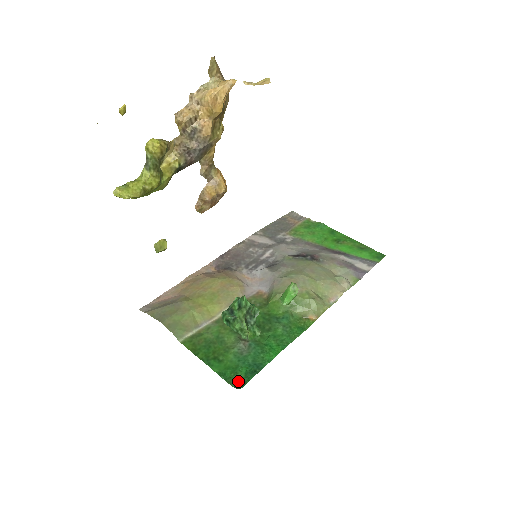
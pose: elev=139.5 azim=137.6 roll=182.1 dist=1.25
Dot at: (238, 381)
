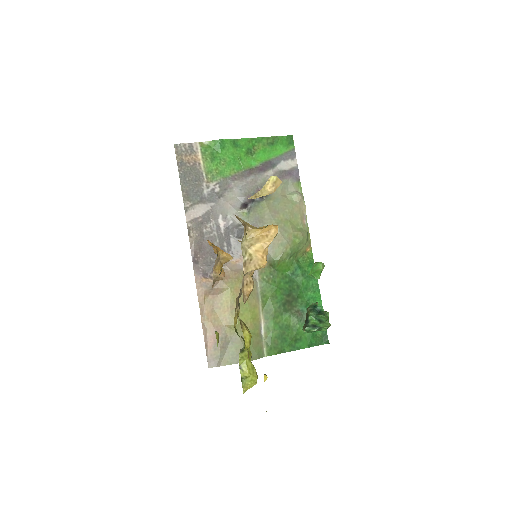
Dot at: (322, 338)
